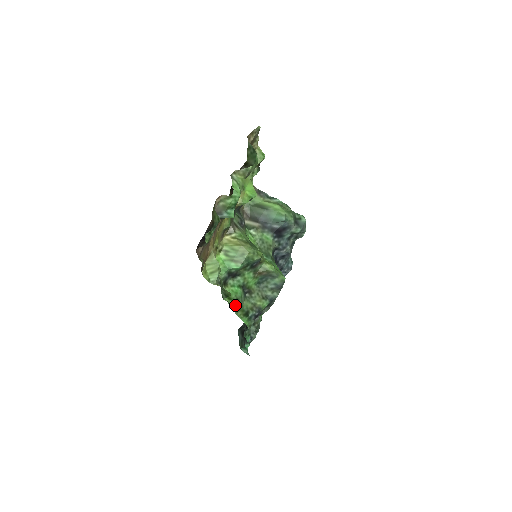
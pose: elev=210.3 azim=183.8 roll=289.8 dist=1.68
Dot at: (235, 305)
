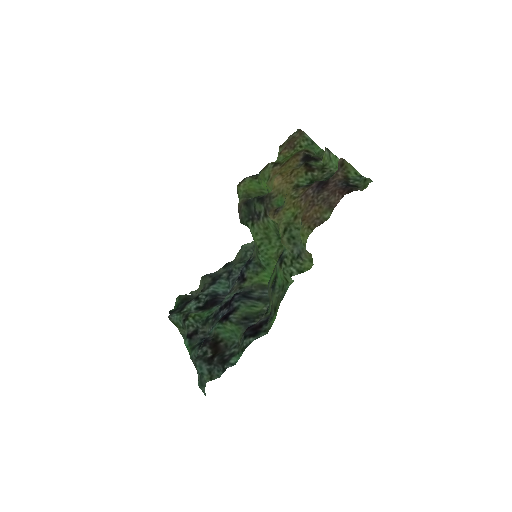
Dot at: (283, 292)
